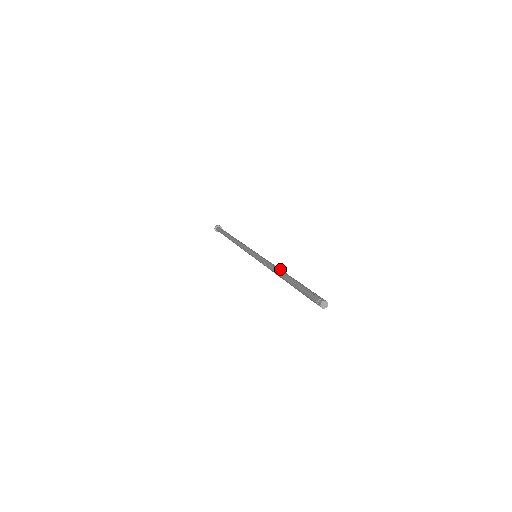
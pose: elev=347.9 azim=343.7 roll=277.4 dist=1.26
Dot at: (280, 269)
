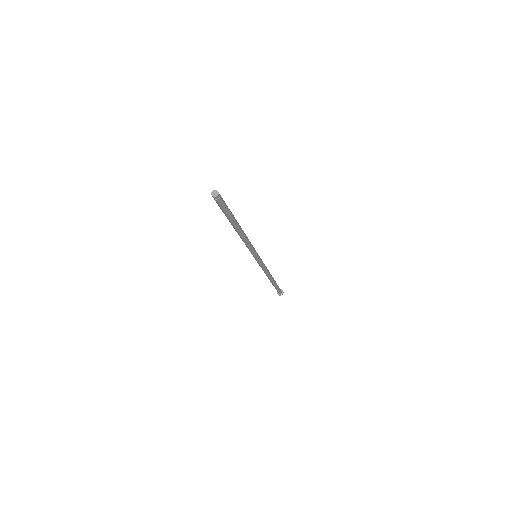
Dot at: (243, 231)
